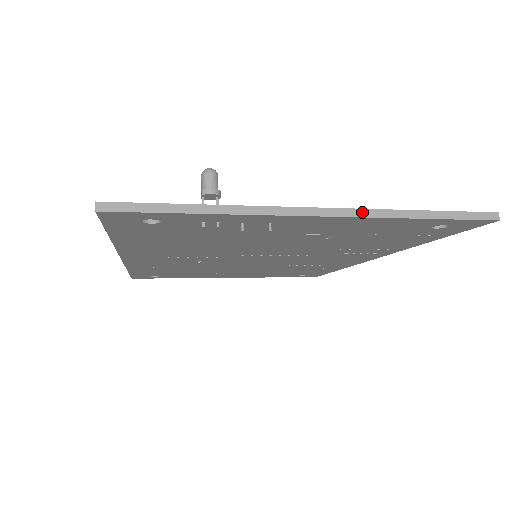
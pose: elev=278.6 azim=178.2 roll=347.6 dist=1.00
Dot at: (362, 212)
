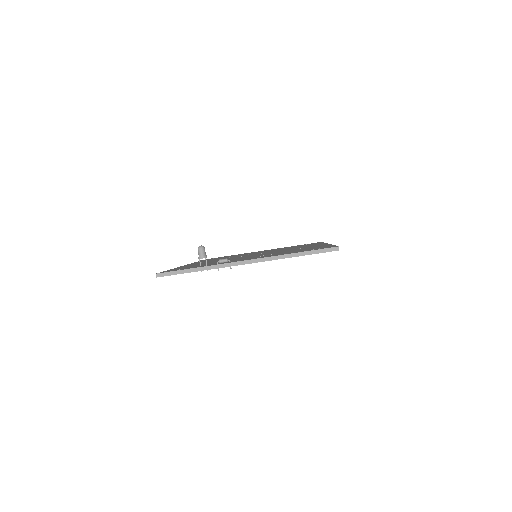
Dot at: (266, 259)
